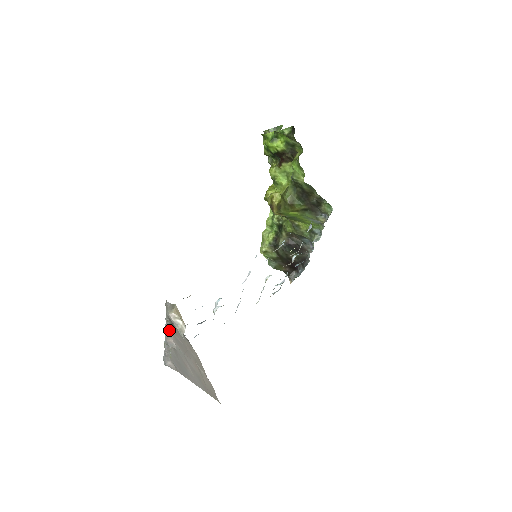
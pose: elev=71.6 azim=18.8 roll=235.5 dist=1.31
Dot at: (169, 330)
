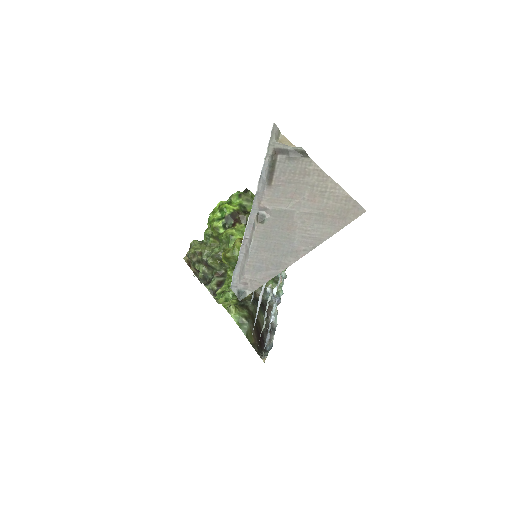
Dot at: (264, 183)
